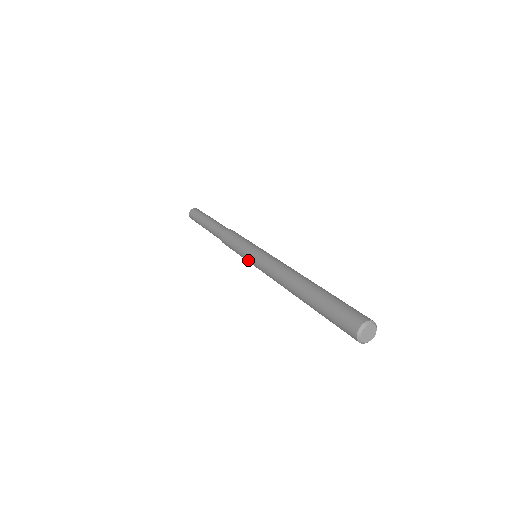
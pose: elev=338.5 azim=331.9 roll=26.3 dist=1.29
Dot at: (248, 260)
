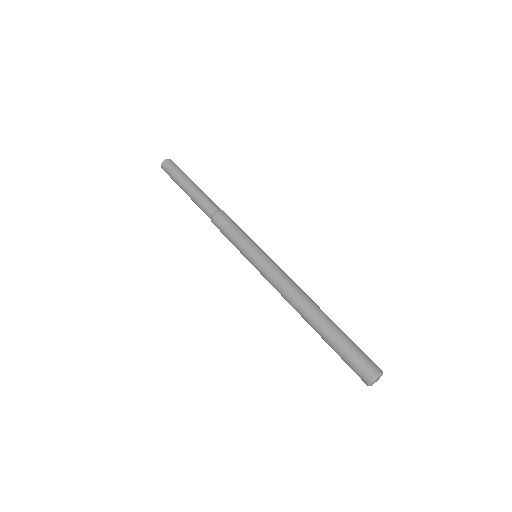
Dot at: occluded
